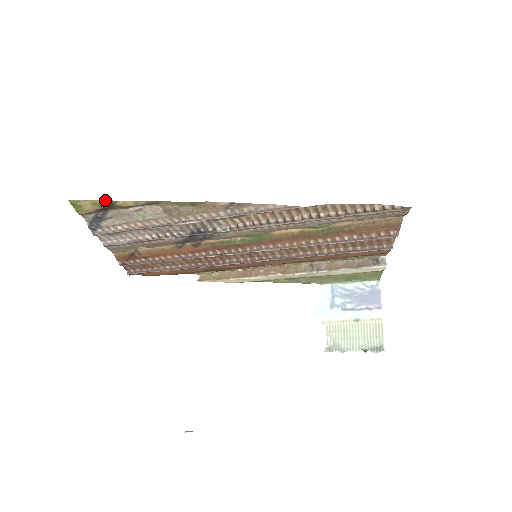
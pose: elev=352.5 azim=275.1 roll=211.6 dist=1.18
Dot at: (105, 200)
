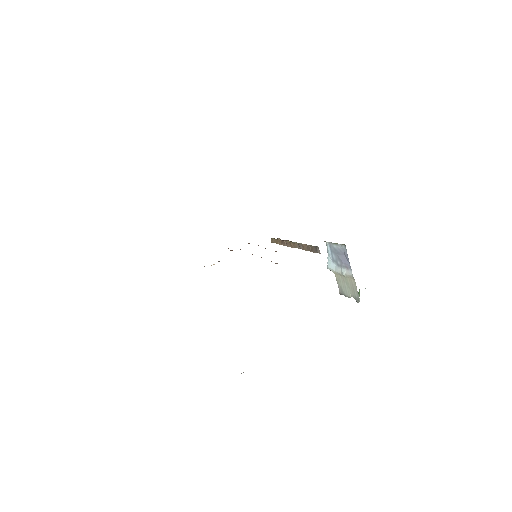
Dot at: occluded
